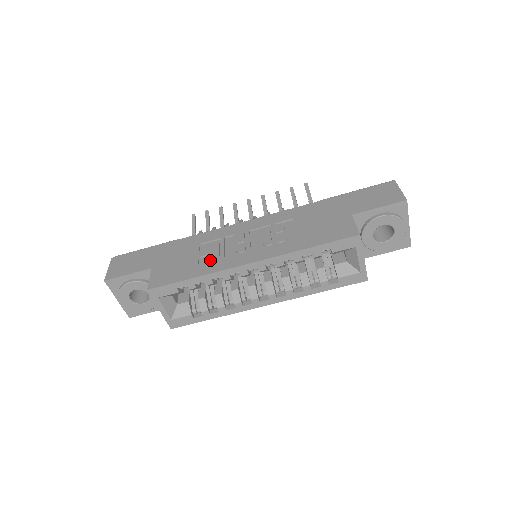
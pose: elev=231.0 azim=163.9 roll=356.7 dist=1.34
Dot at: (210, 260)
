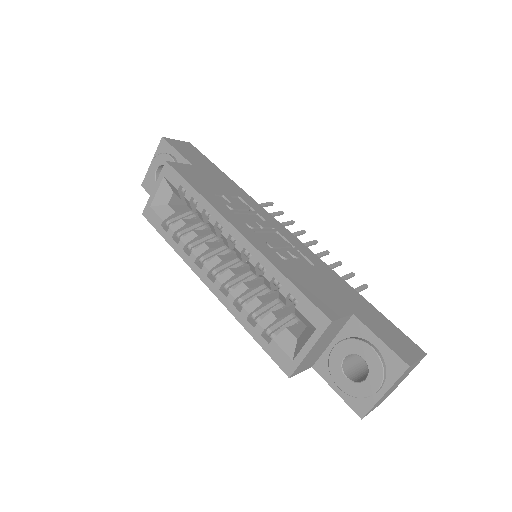
Dot at: (225, 203)
